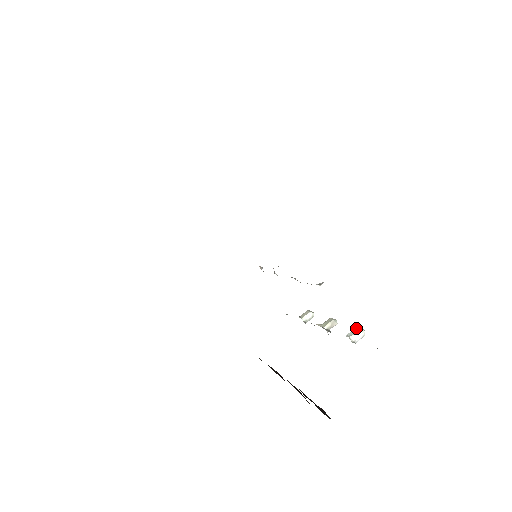
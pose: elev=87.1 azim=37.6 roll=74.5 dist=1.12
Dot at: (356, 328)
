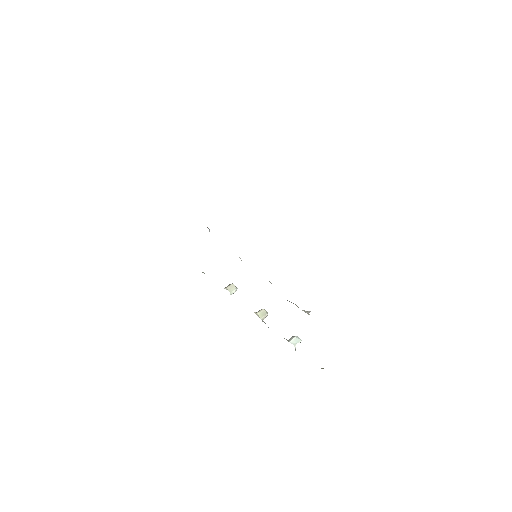
Dot at: (296, 336)
